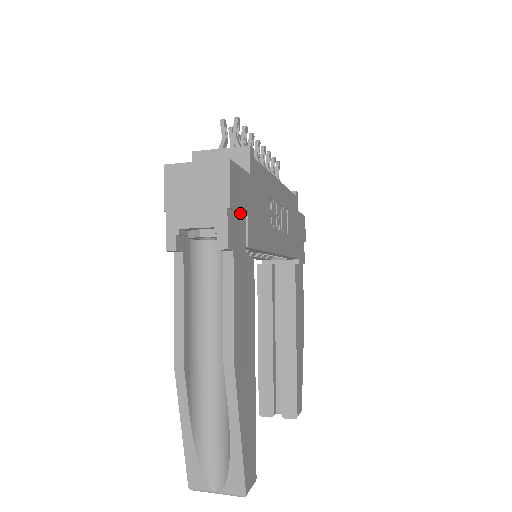
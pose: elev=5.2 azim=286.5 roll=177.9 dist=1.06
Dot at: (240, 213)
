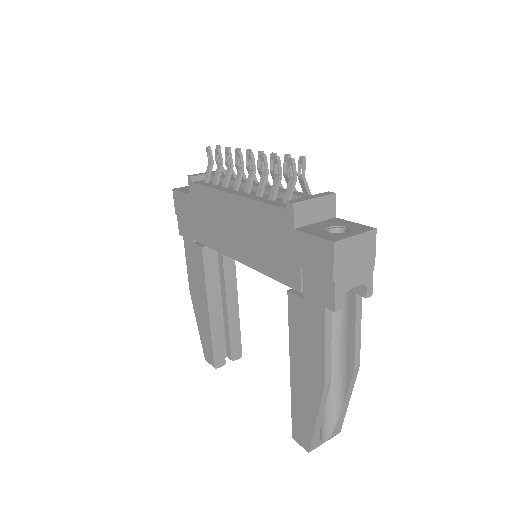
Dot at: occluded
